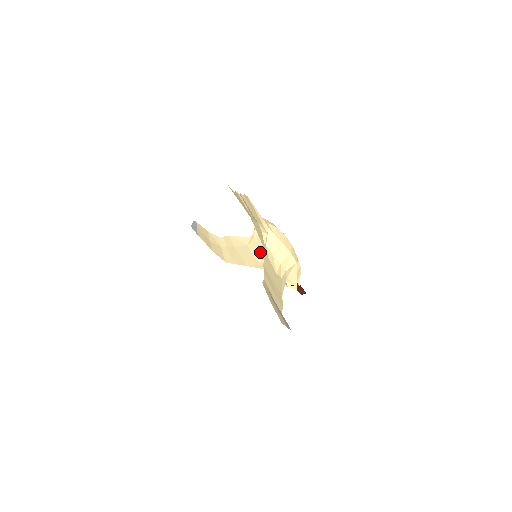
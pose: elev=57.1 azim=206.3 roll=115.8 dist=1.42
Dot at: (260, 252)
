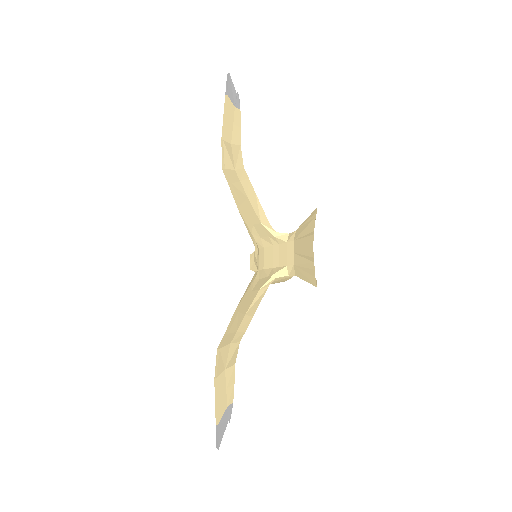
Dot at: (263, 237)
